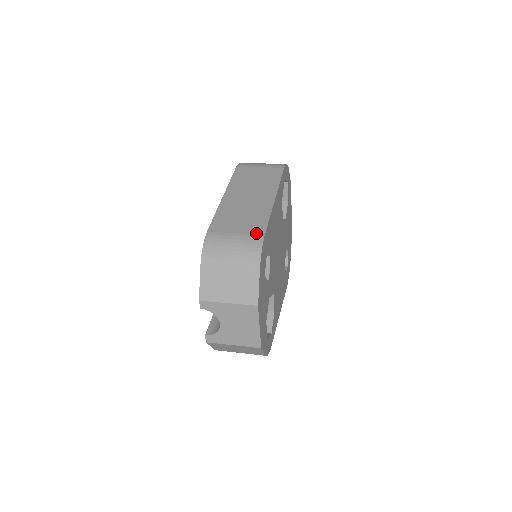
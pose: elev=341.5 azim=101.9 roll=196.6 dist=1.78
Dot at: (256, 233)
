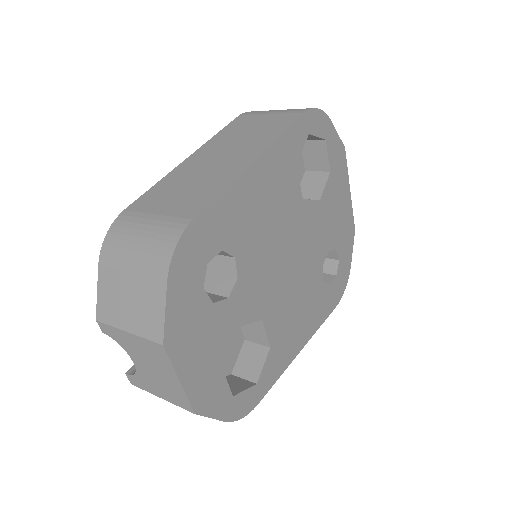
Dot at: (183, 215)
